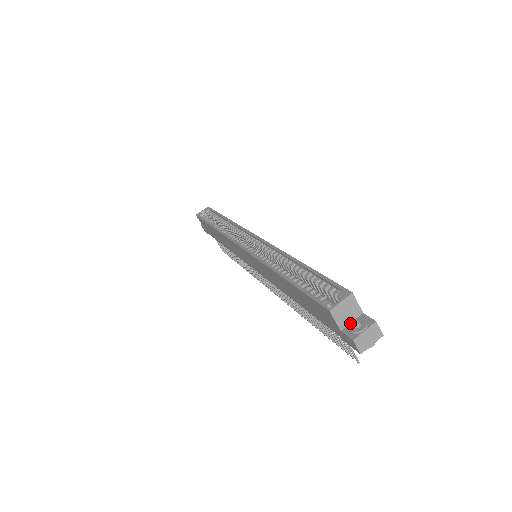
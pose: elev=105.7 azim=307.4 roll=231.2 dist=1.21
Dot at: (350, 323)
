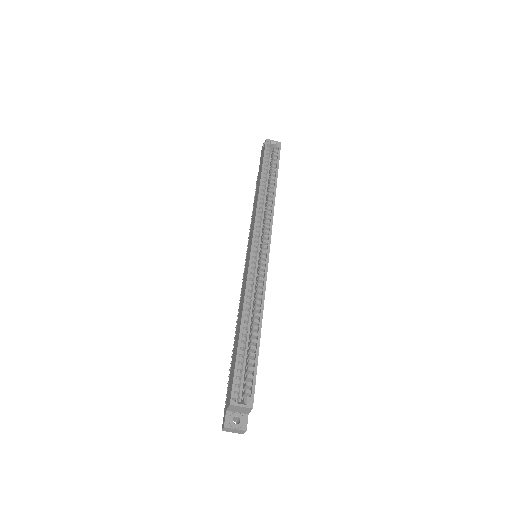
Dot at: (235, 413)
